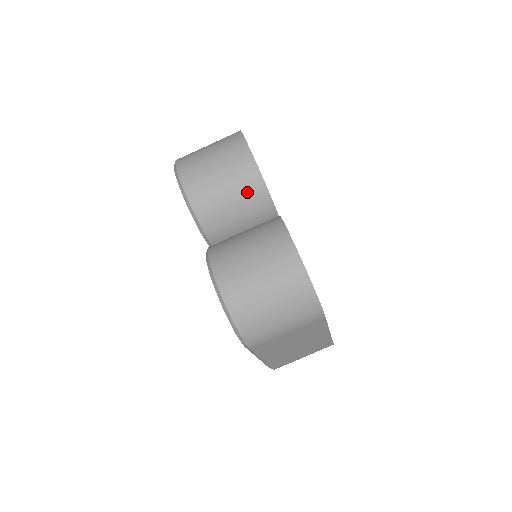
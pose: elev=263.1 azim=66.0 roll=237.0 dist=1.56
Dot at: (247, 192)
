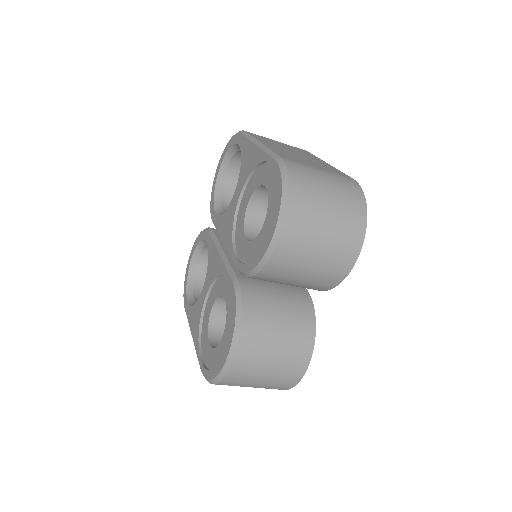
Dot at: (315, 284)
